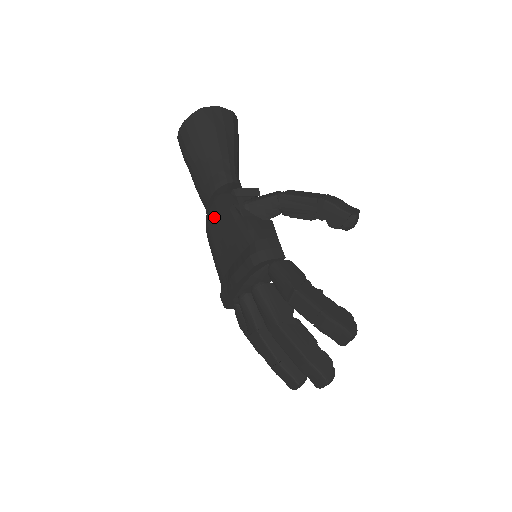
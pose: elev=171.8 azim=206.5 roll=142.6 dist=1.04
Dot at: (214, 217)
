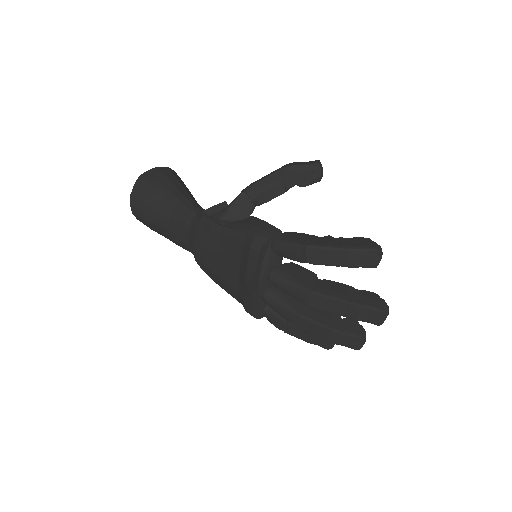
Dot at: (200, 247)
